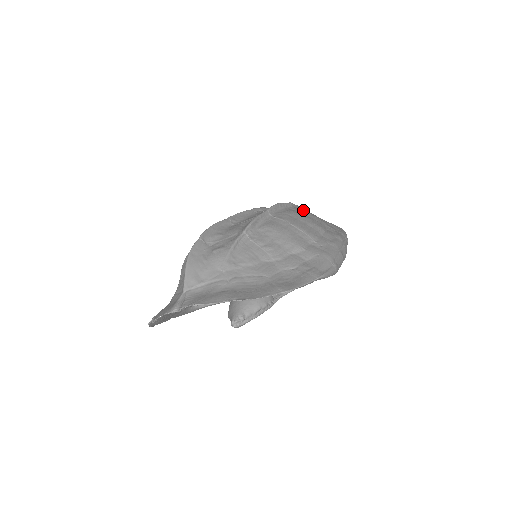
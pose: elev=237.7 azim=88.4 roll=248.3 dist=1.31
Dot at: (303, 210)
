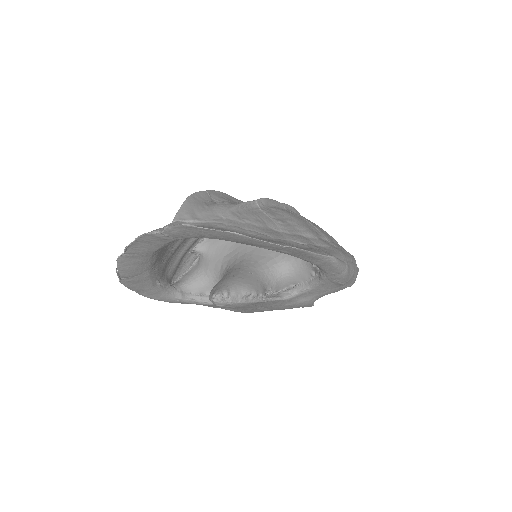
Dot at: occluded
